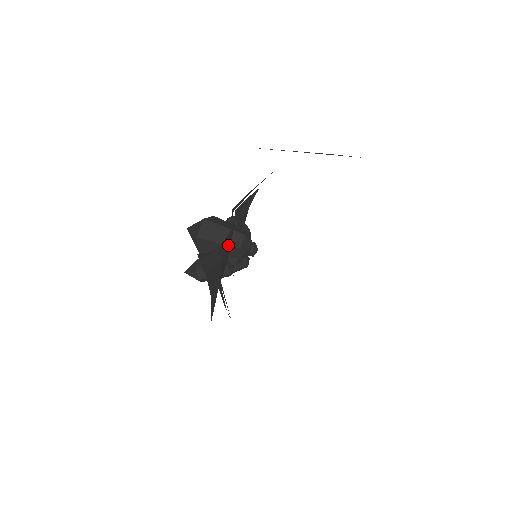
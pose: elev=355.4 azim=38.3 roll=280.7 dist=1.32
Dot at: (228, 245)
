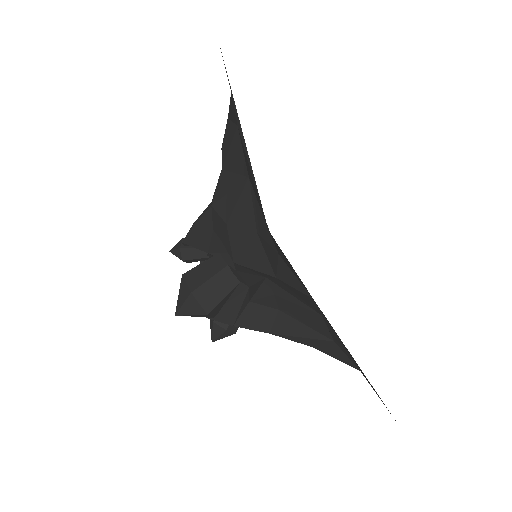
Dot at: (287, 300)
